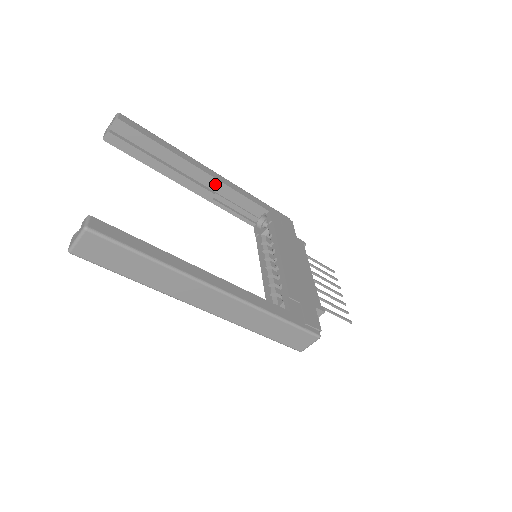
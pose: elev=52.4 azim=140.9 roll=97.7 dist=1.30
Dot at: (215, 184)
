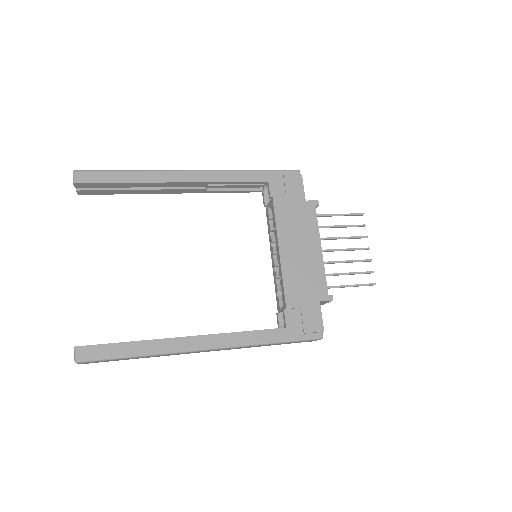
Dot at: (199, 184)
